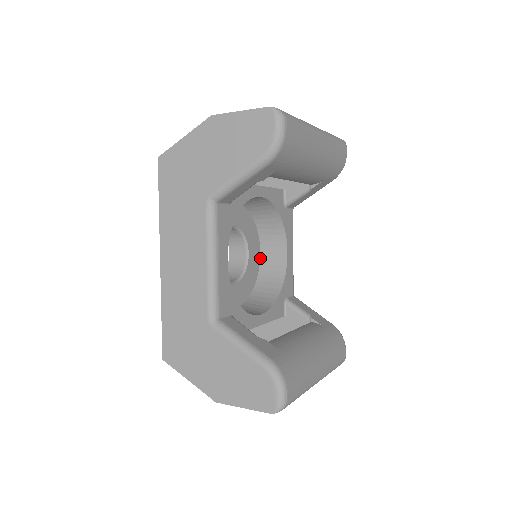
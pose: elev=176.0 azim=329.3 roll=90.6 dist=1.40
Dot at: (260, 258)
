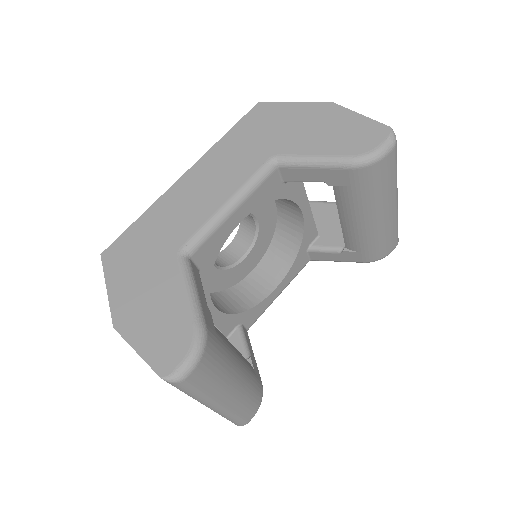
Dot at: (248, 274)
